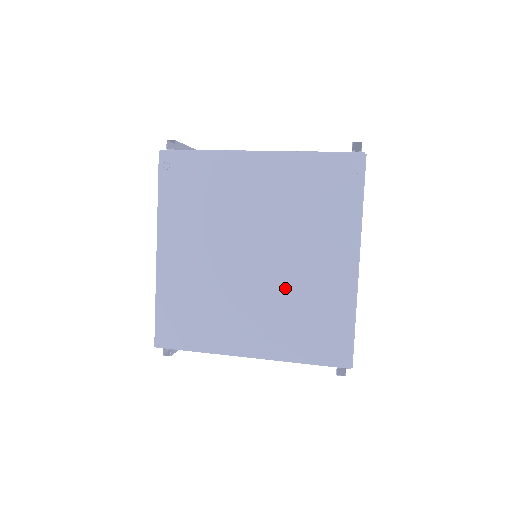
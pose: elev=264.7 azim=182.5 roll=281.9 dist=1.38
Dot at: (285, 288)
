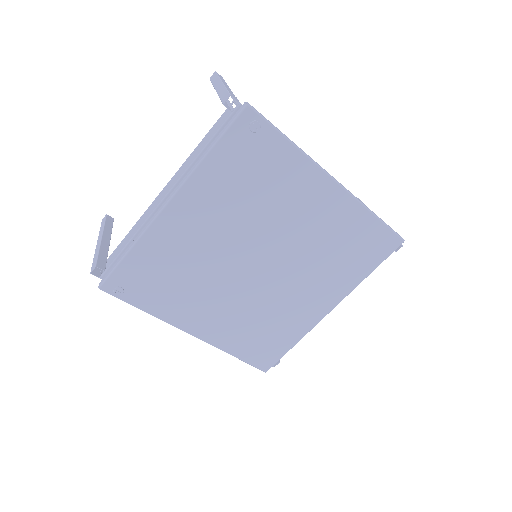
Dot at: (304, 254)
